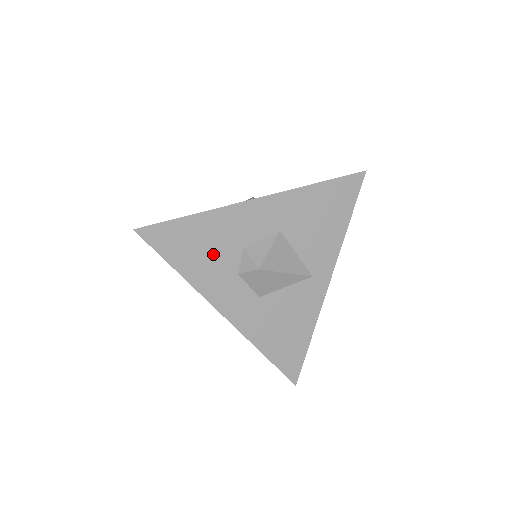
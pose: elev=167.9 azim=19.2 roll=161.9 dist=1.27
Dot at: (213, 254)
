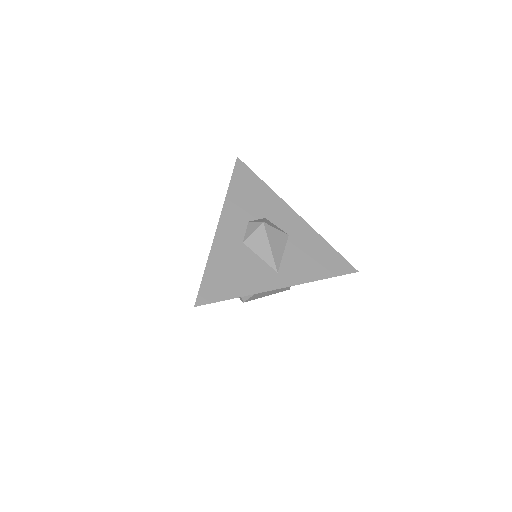
Dot at: (251, 202)
